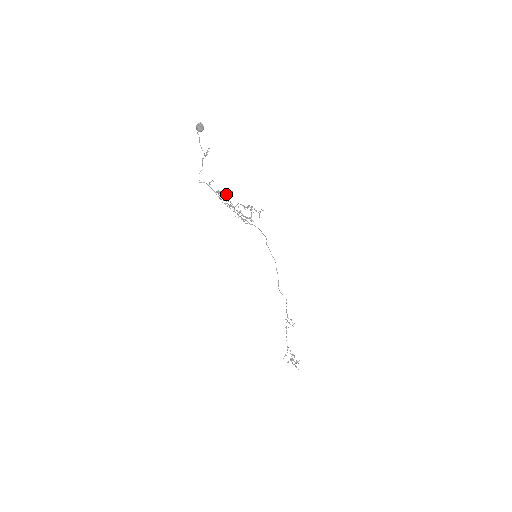
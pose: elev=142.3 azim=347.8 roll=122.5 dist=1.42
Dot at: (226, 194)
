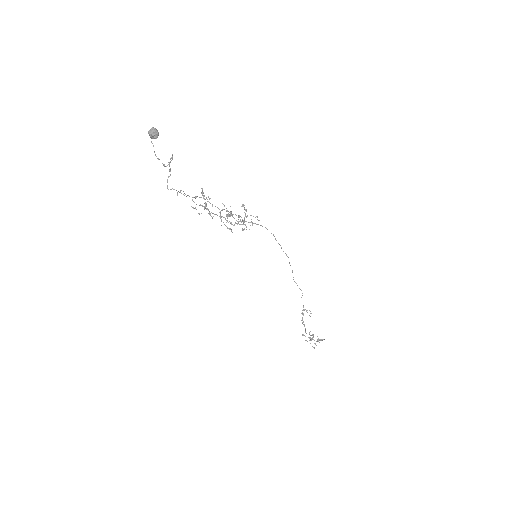
Dot at: (207, 199)
